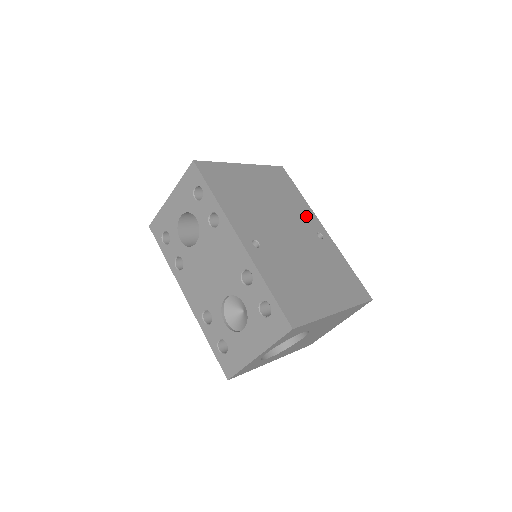
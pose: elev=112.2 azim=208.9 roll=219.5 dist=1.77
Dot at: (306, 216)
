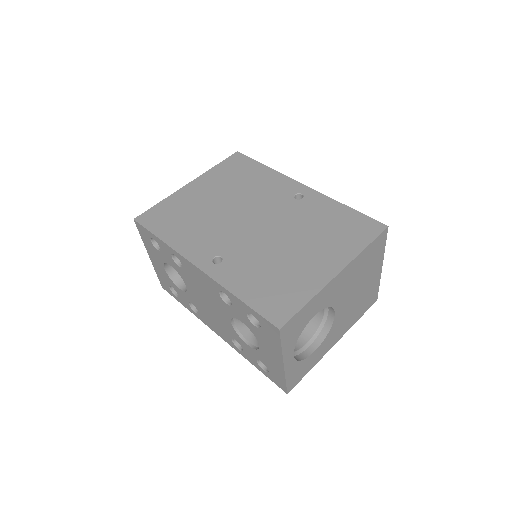
Dot at: (276, 186)
